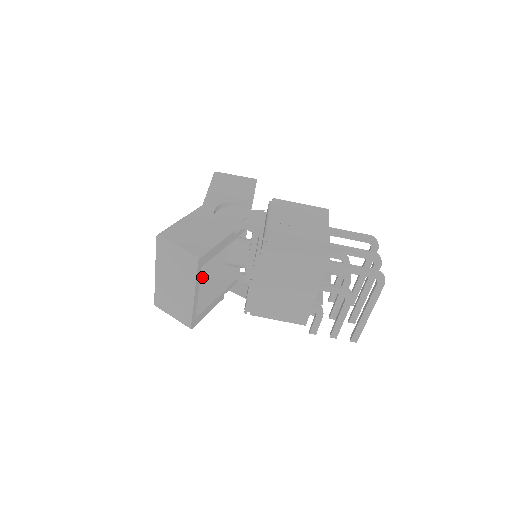
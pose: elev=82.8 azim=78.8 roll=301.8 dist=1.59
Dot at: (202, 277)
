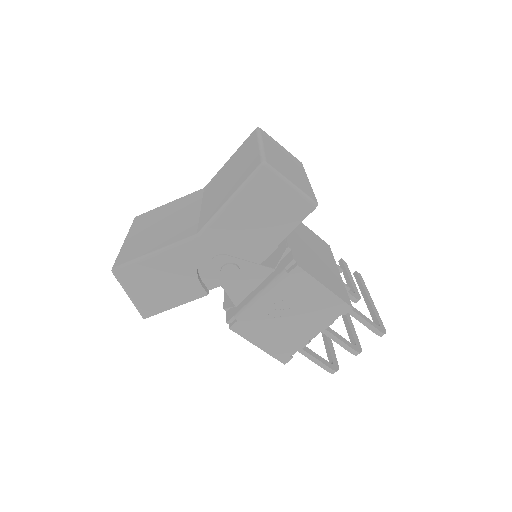
Dot at: occluded
